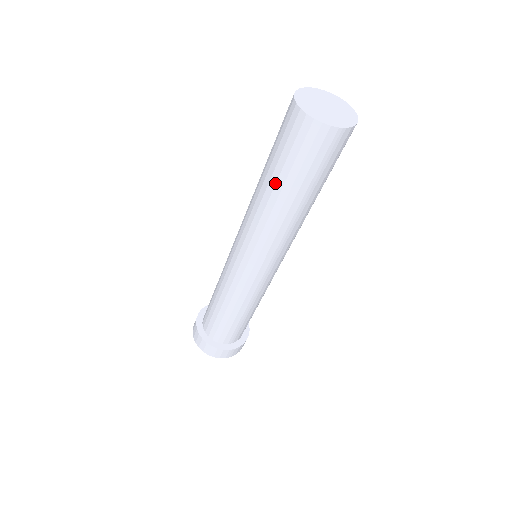
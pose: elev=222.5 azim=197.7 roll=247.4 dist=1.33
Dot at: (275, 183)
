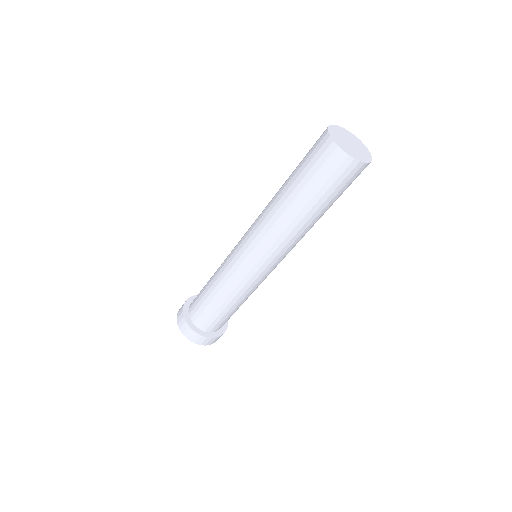
Dot at: (289, 178)
